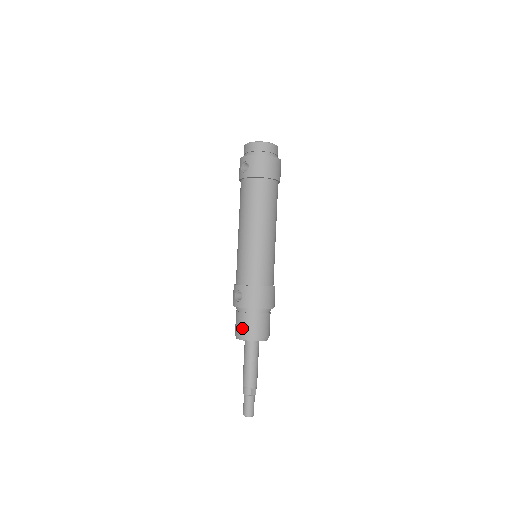
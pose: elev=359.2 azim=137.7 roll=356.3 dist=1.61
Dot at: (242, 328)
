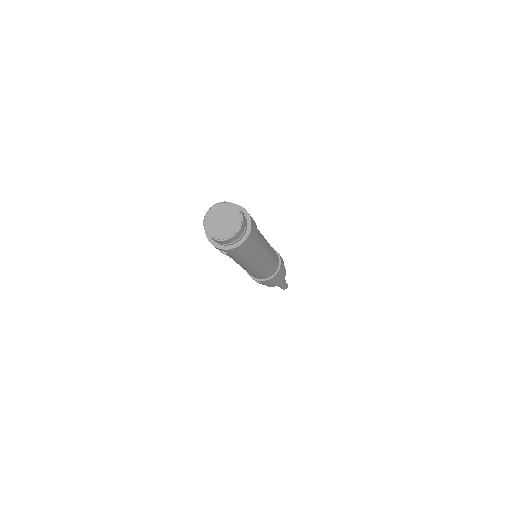
Dot at: (268, 285)
